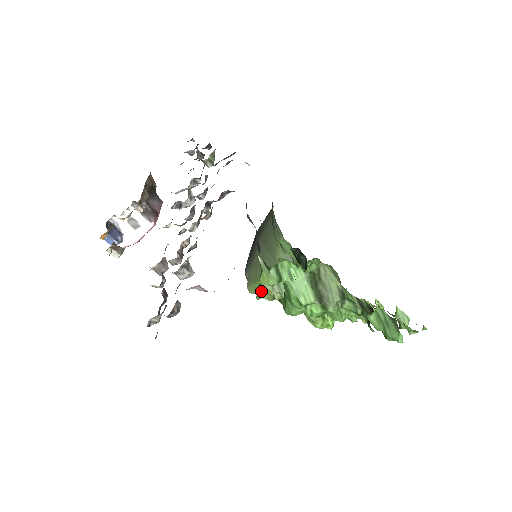
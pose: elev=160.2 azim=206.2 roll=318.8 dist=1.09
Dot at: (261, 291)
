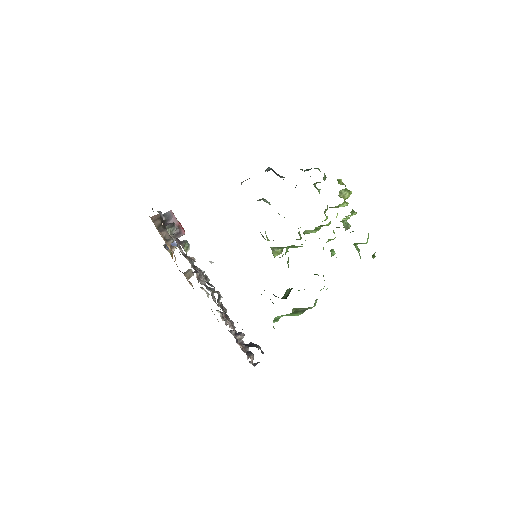
Dot at: (273, 253)
